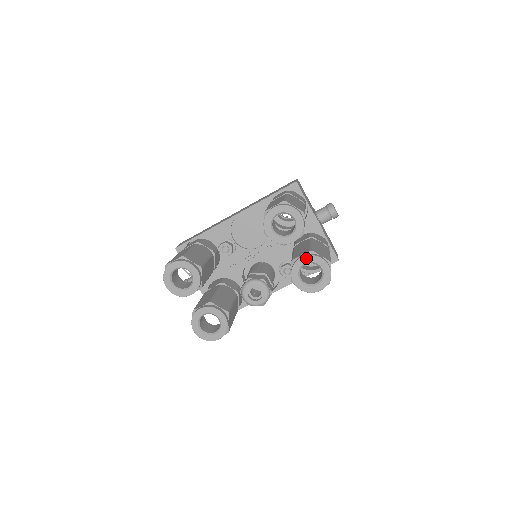
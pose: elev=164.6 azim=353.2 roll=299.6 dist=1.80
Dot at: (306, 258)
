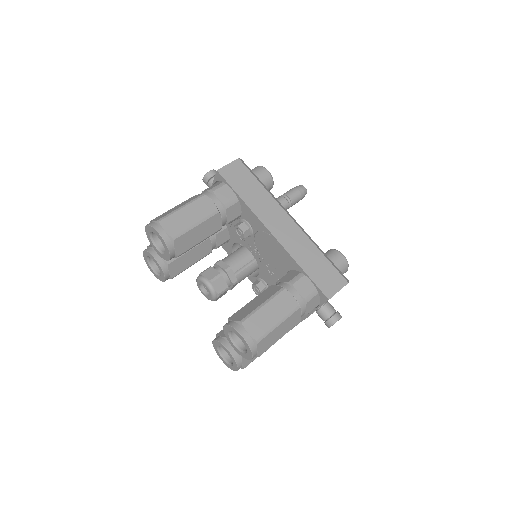
Dot at: (231, 355)
